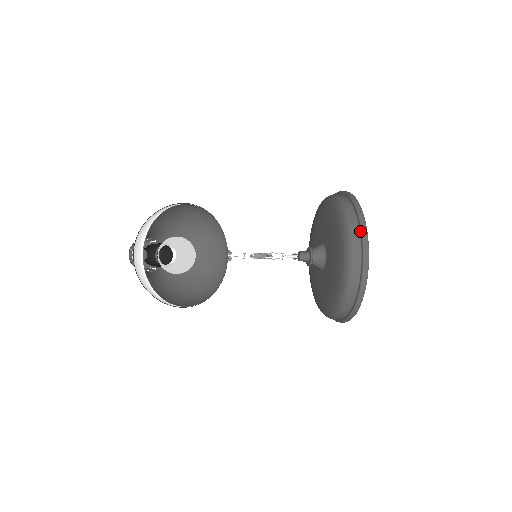
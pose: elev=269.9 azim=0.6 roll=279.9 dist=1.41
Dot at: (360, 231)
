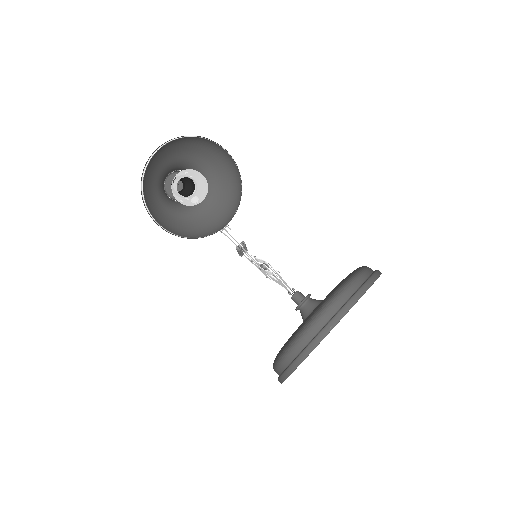
Dot at: (353, 295)
